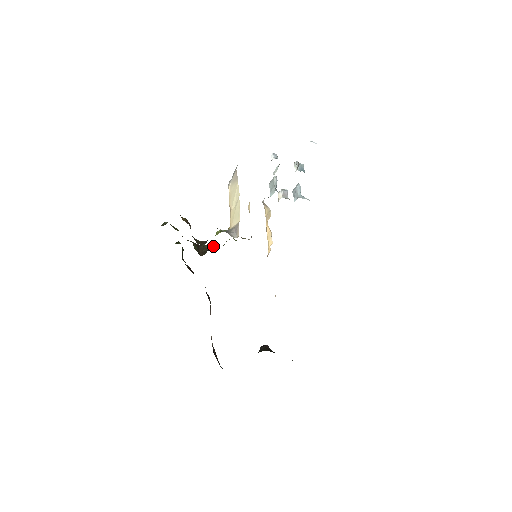
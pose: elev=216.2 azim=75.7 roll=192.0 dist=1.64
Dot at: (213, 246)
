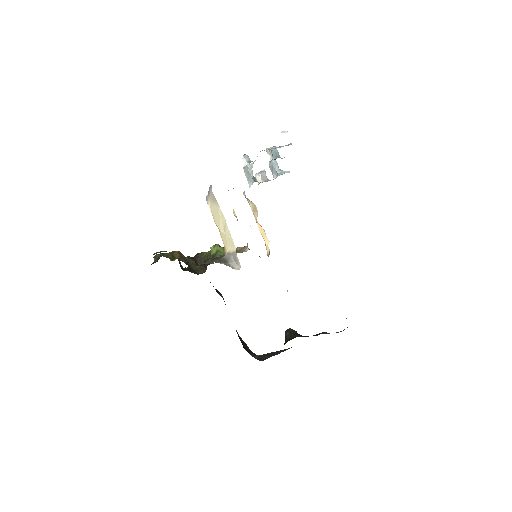
Dot at: (210, 256)
